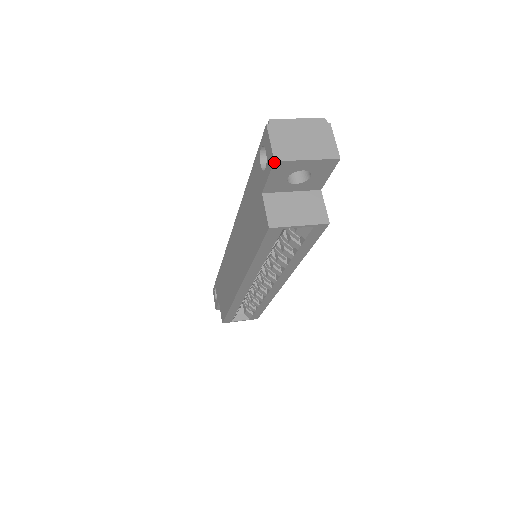
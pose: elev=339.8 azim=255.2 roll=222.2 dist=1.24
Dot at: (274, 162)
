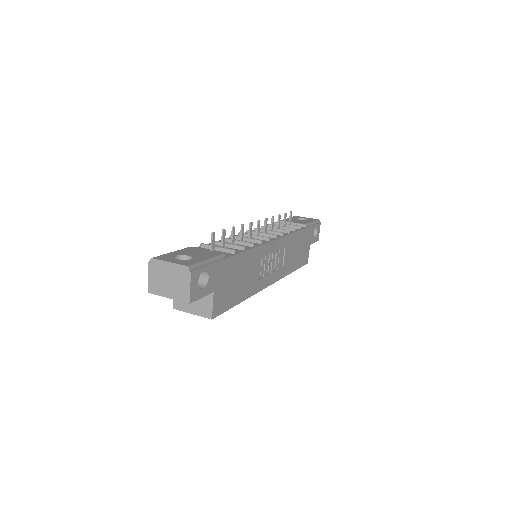
Dot at: (149, 292)
